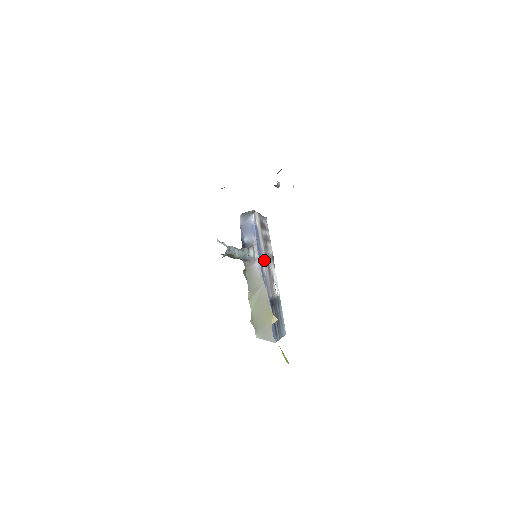
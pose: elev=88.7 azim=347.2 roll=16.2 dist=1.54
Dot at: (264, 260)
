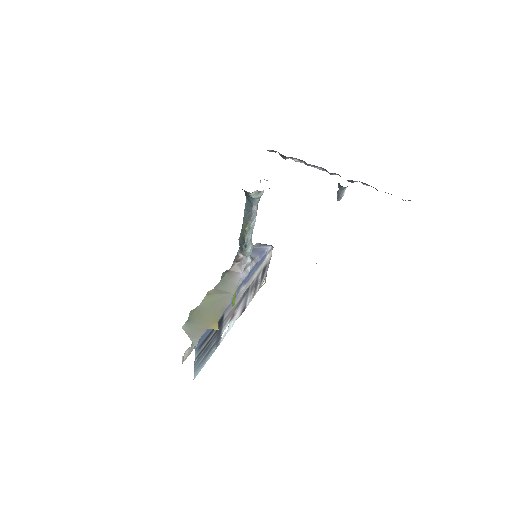
Dot at: (247, 285)
